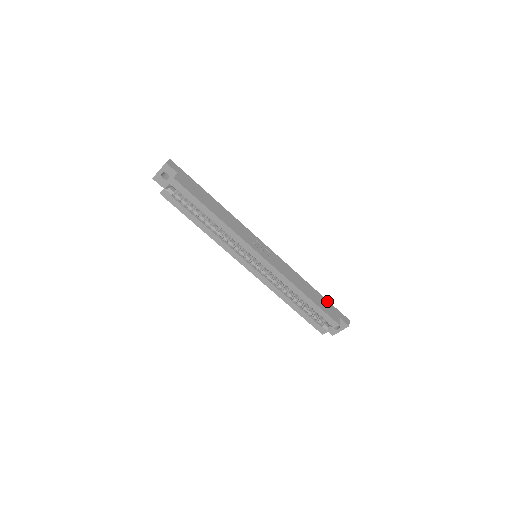
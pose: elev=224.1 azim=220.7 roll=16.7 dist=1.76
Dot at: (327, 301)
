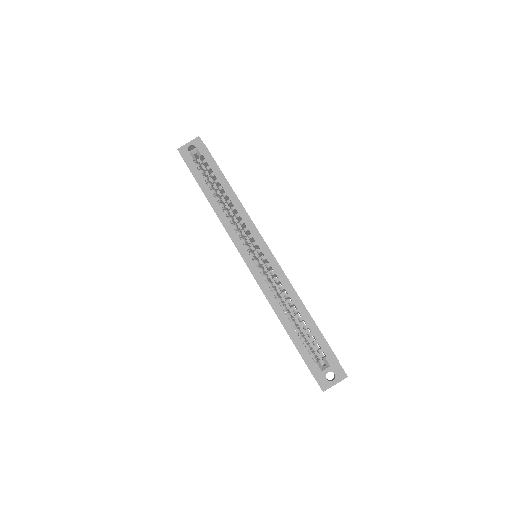
Dot at: occluded
